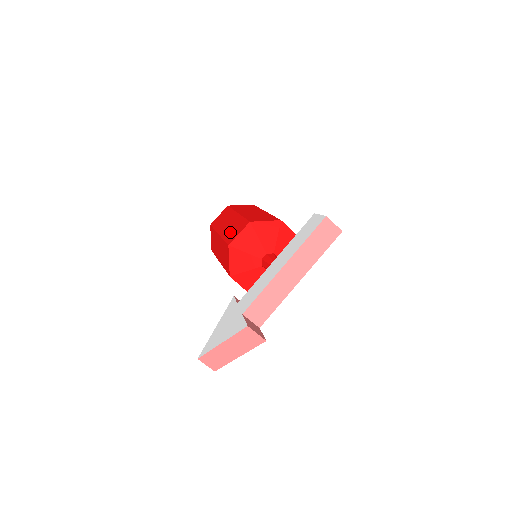
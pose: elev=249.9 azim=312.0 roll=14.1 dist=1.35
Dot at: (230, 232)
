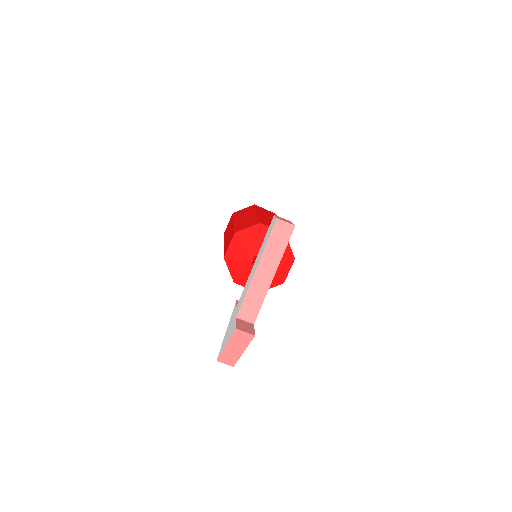
Dot at: occluded
